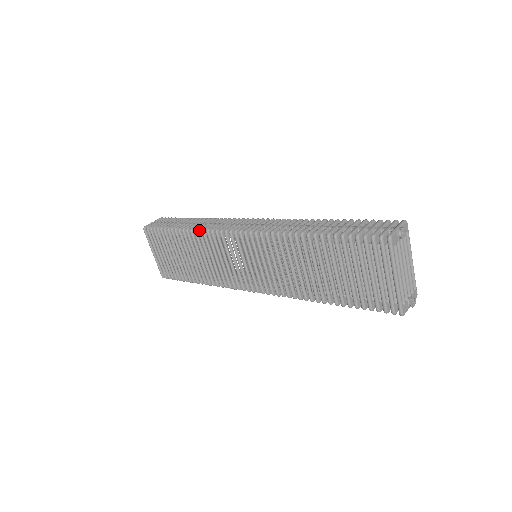
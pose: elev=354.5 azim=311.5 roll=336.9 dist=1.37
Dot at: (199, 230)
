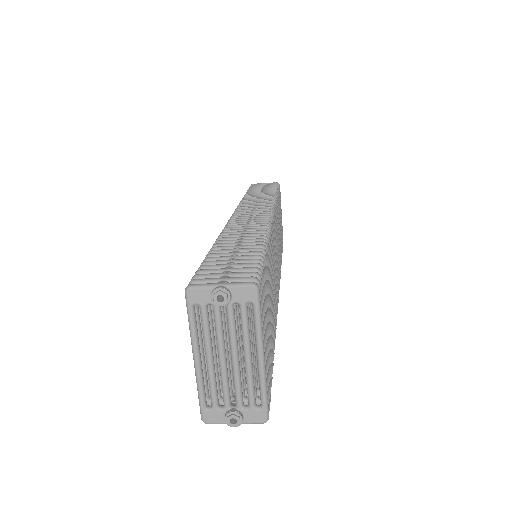
Dot at: occluded
